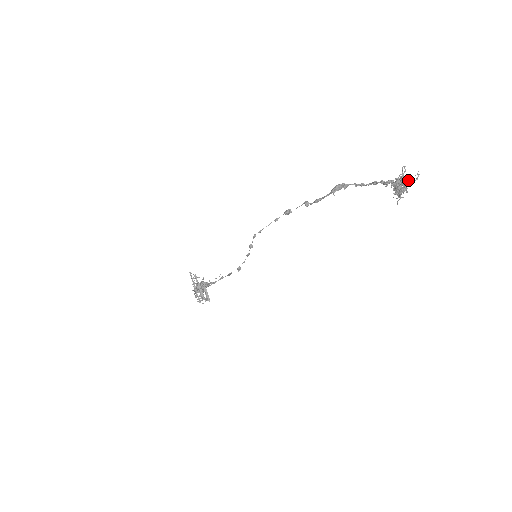
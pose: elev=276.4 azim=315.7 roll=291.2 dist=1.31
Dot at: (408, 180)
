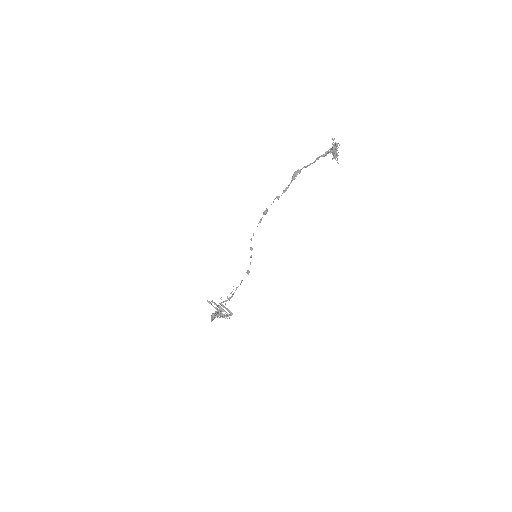
Dot at: occluded
